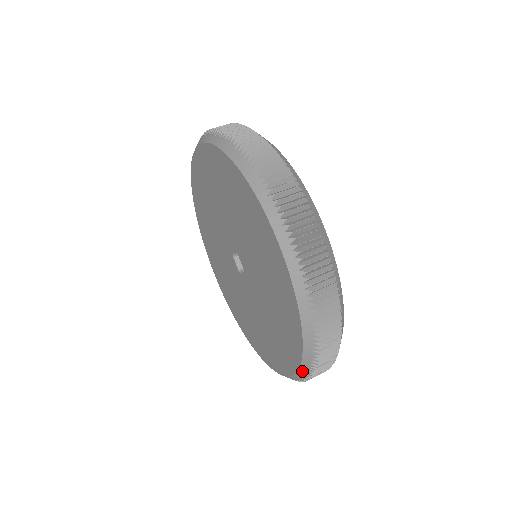
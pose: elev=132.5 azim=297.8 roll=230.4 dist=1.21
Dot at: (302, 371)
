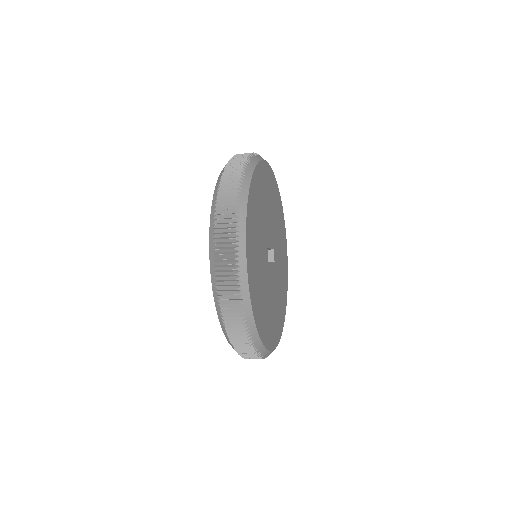
Dot at: (214, 200)
